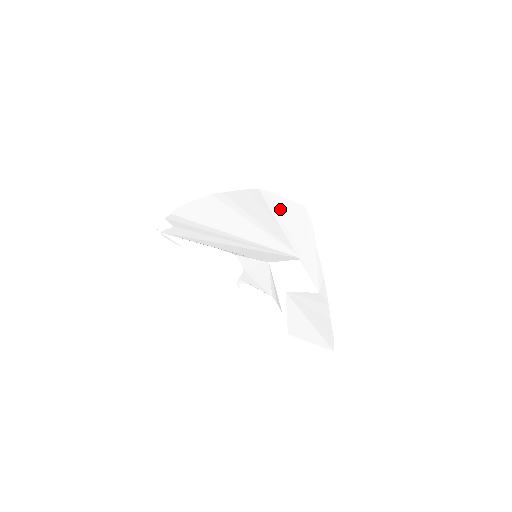
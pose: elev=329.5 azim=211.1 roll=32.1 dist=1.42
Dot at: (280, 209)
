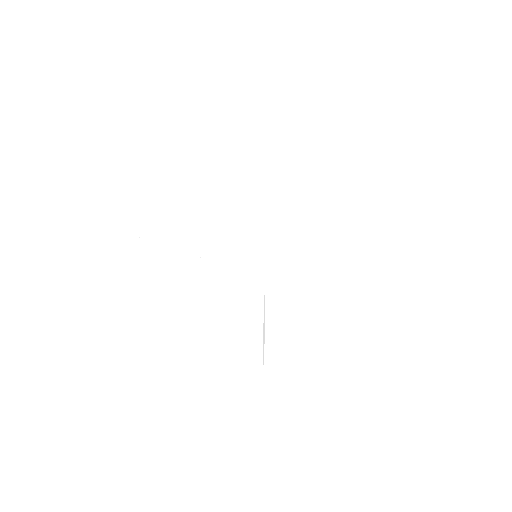
Dot at: (307, 189)
